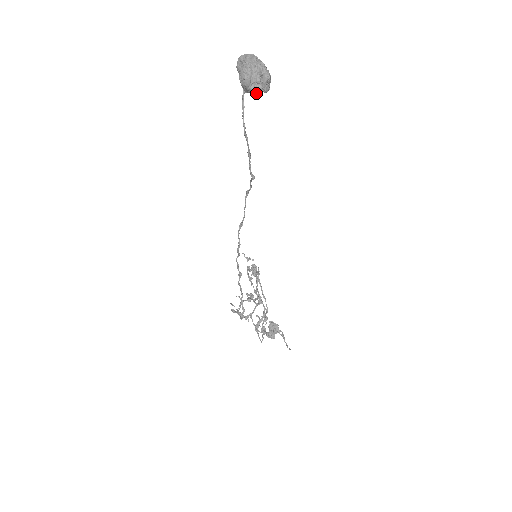
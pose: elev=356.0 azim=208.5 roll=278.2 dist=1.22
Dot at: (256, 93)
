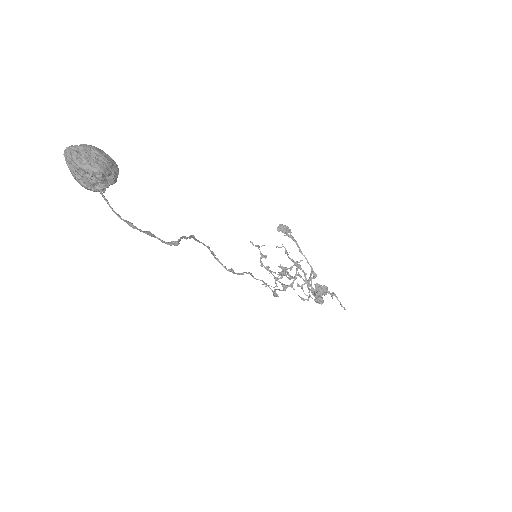
Dot at: (103, 192)
